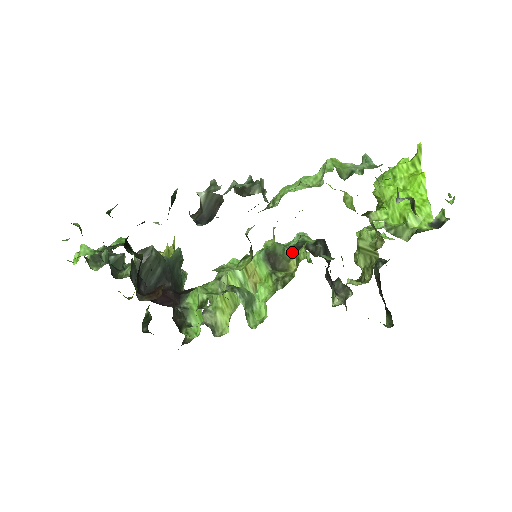
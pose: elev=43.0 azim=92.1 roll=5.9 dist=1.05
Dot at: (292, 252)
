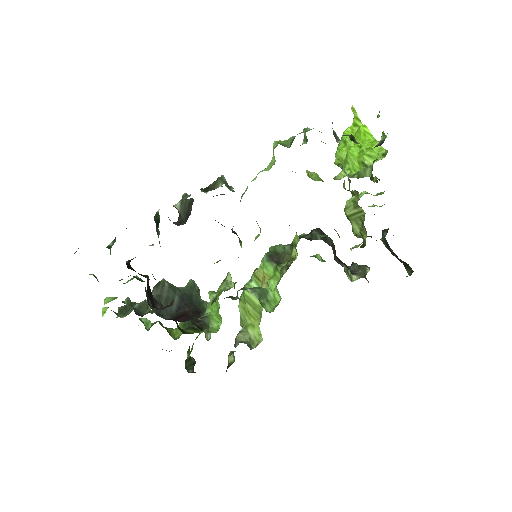
Dot at: (291, 246)
